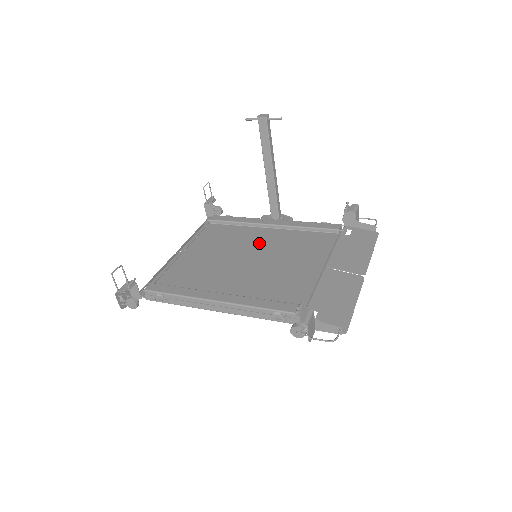
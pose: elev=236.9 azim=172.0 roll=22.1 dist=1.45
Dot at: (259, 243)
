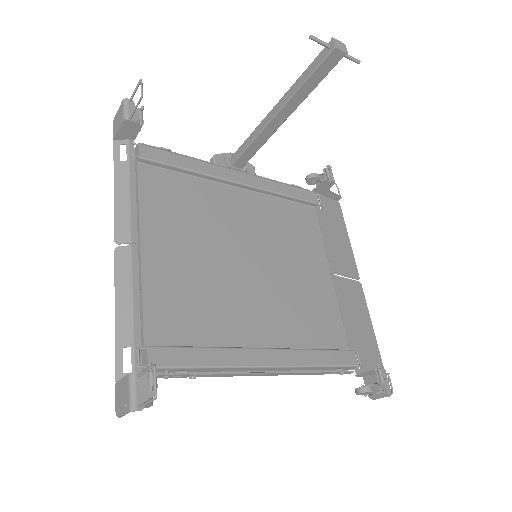
Dot at: (243, 224)
